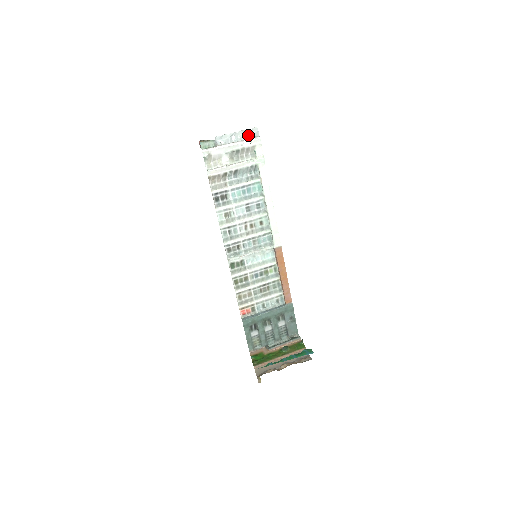
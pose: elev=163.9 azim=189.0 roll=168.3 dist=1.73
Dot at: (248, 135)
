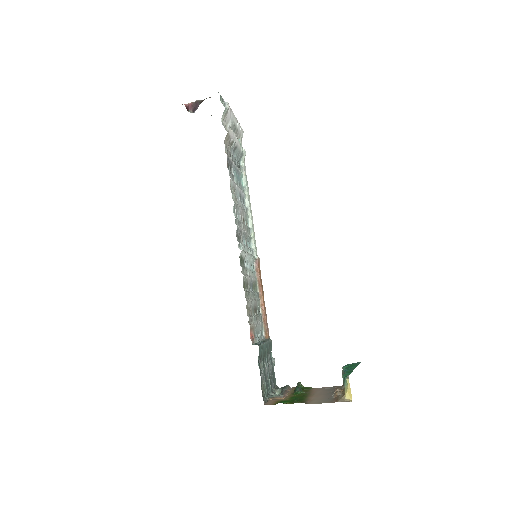
Dot at: occluded
